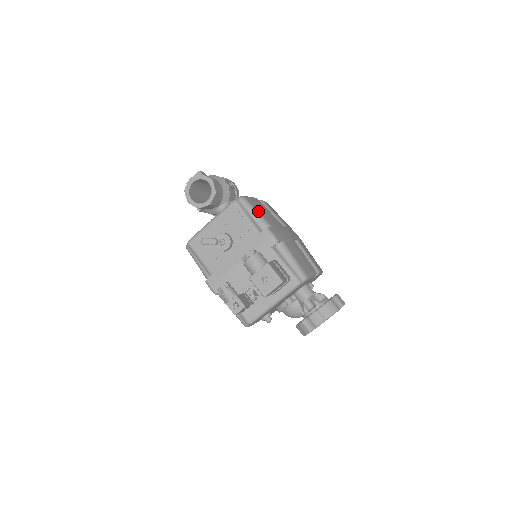
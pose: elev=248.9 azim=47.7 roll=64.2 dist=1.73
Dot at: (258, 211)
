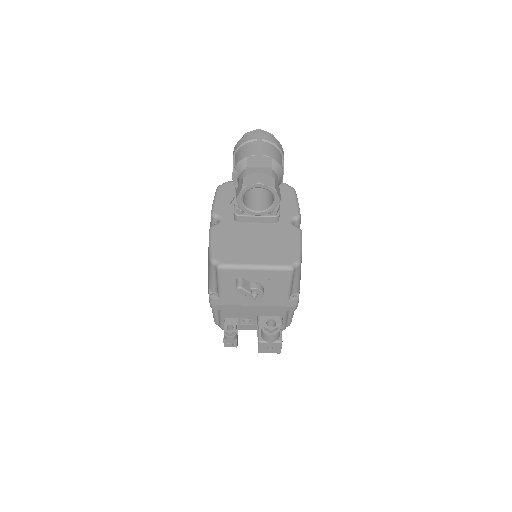
Dot at: occluded
